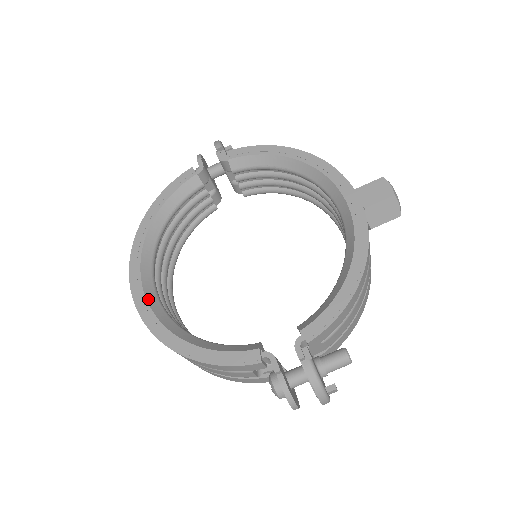
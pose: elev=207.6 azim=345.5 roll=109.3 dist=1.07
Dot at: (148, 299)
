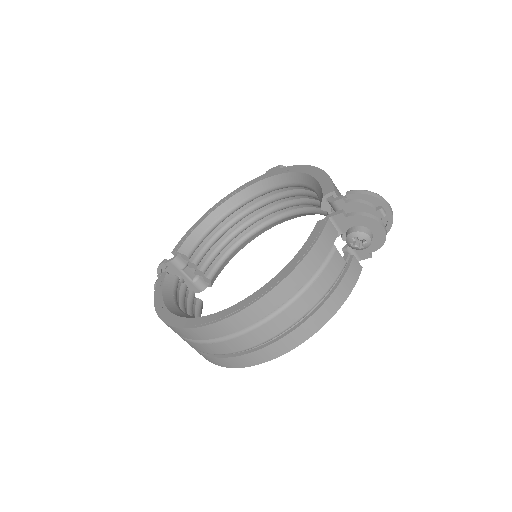
Dot at: (220, 311)
